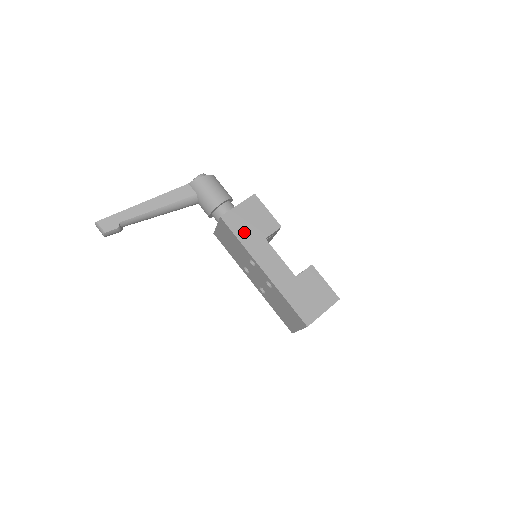
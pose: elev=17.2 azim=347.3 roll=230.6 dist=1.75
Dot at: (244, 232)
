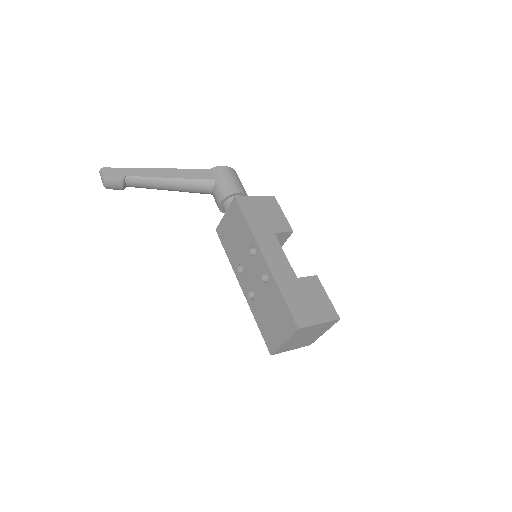
Dot at: (254, 218)
